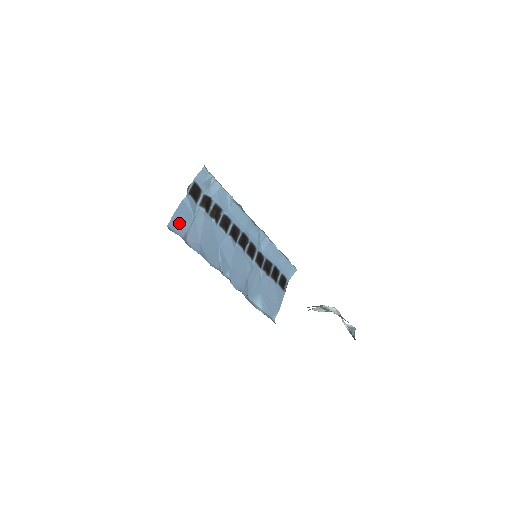
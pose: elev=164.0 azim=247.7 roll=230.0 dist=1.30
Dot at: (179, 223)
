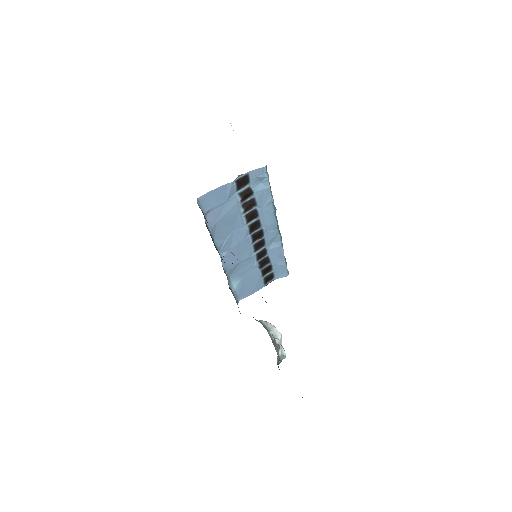
Dot at: (210, 200)
